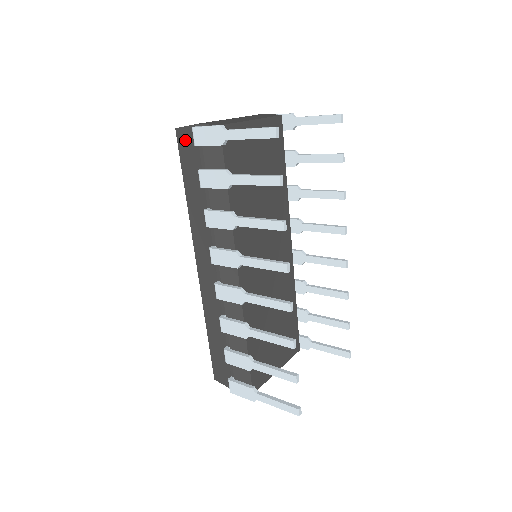
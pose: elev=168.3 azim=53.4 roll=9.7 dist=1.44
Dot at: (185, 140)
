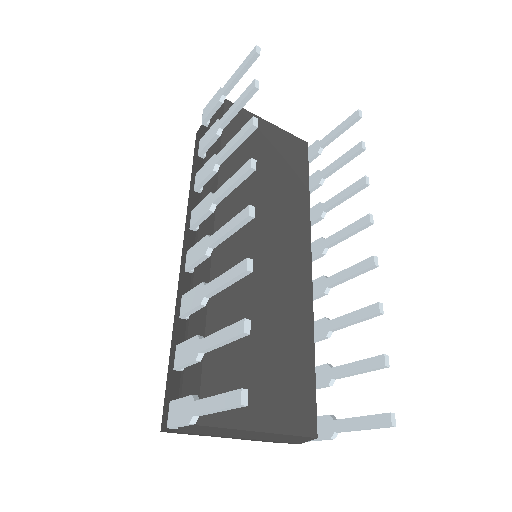
Dot at: (200, 134)
